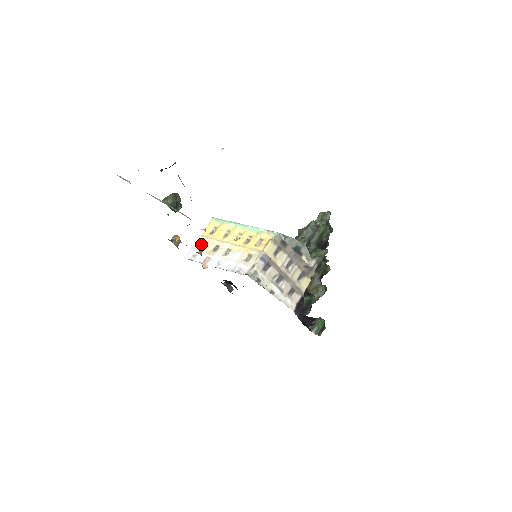
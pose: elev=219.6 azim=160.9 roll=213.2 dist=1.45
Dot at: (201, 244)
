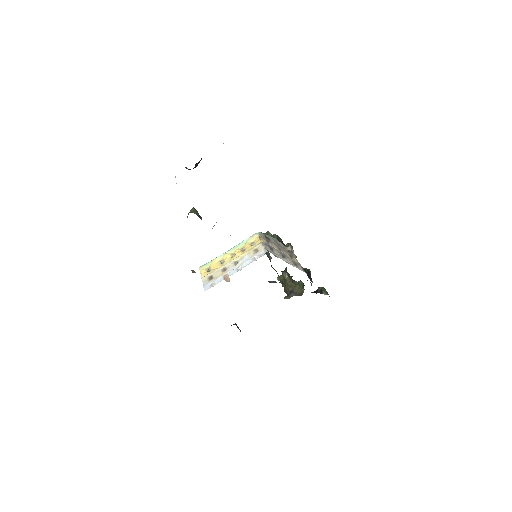
Dot at: (209, 279)
